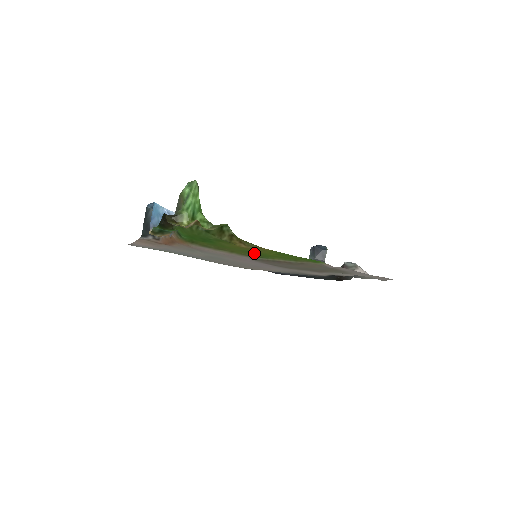
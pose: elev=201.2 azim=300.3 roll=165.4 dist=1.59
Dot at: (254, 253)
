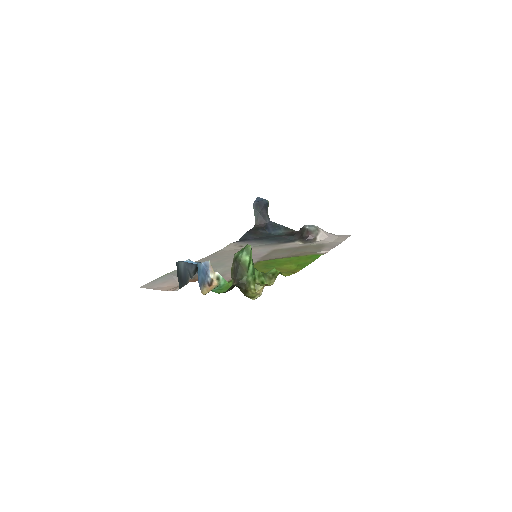
Dot at: (270, 265)
